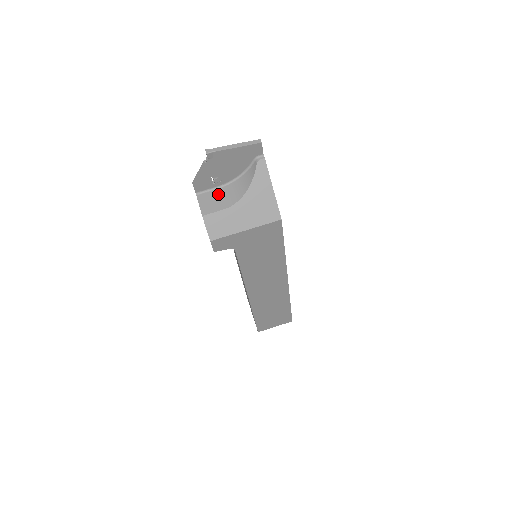
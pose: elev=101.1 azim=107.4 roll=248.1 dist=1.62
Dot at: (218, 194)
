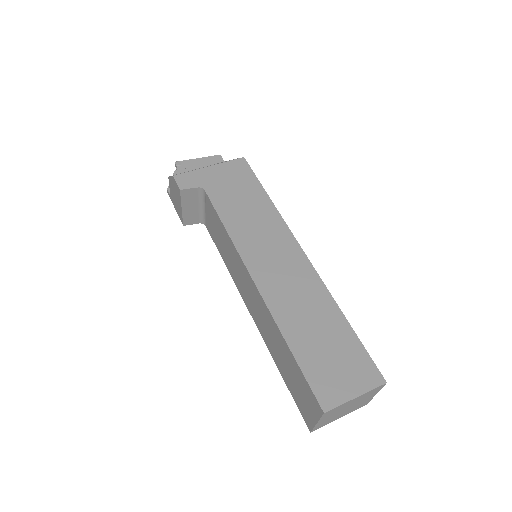
Dot at: occluded
